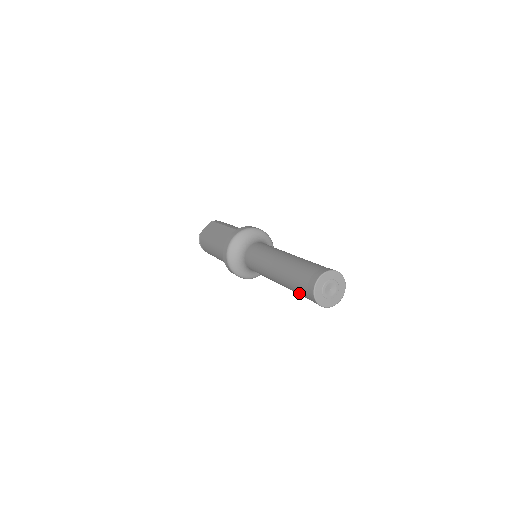
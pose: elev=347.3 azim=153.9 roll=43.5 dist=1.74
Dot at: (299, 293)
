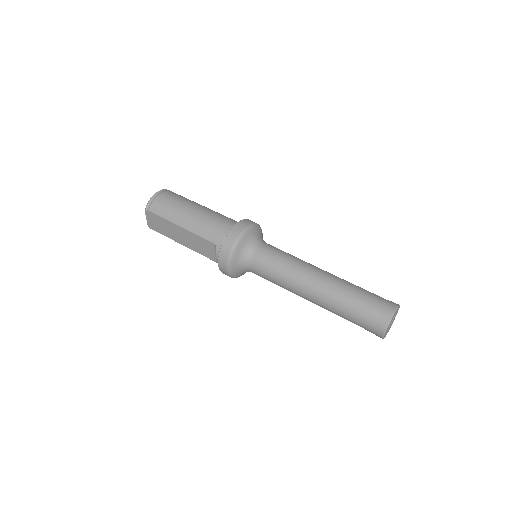
Dot at: occluded
